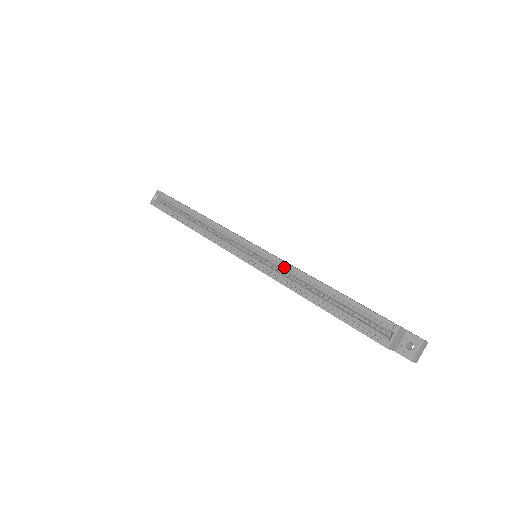
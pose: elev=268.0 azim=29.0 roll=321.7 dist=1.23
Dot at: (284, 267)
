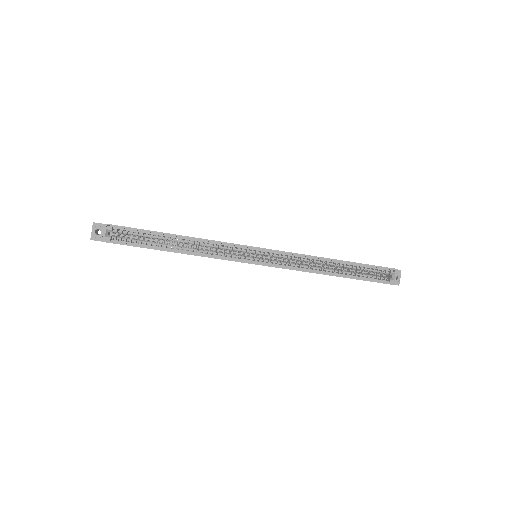
Dot at: (297, 258)
